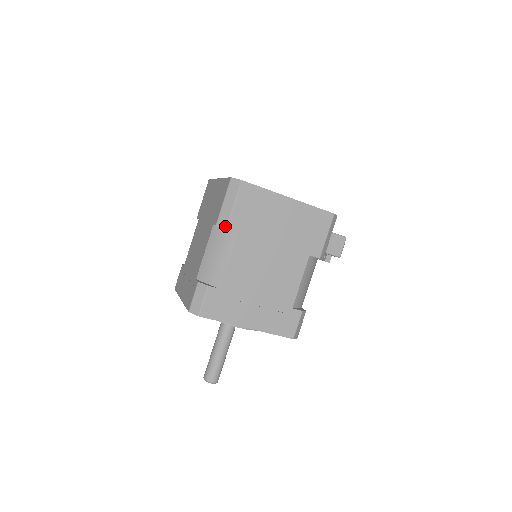
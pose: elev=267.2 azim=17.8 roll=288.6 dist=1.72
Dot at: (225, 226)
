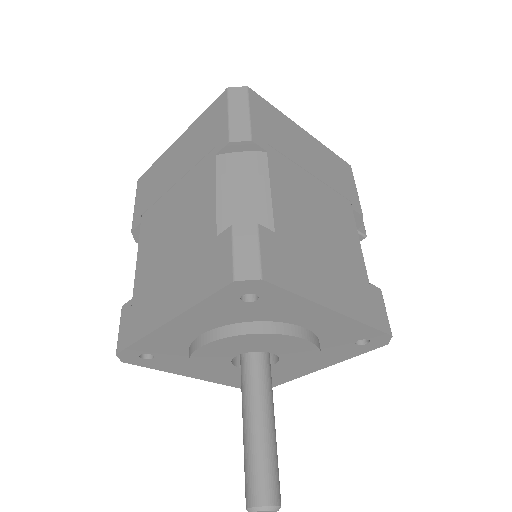
Dot at: (248, 138)
